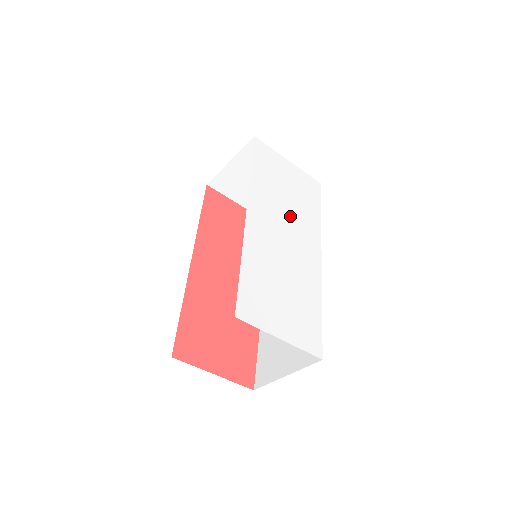
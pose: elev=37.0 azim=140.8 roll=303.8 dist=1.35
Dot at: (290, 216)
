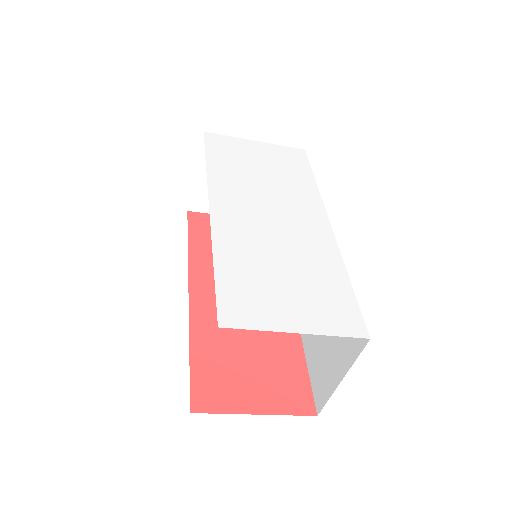
Dot at: (272, 193)
